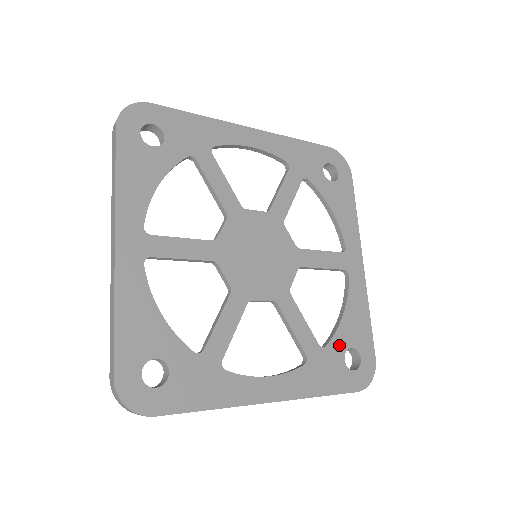
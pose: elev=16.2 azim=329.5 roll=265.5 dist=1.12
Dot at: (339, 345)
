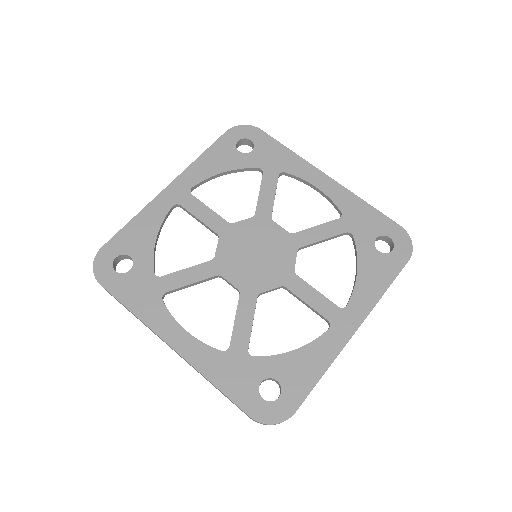
Dot at: (267, 367)
